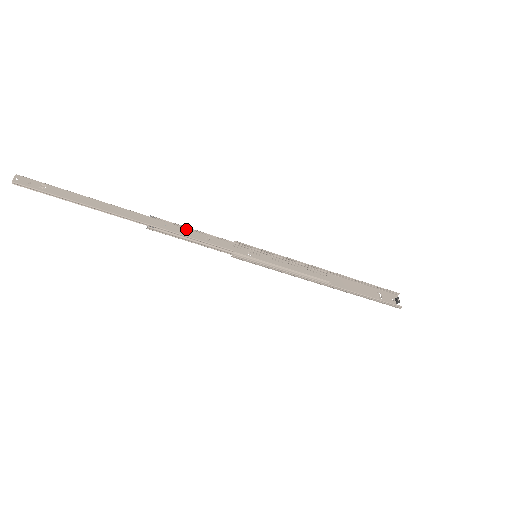
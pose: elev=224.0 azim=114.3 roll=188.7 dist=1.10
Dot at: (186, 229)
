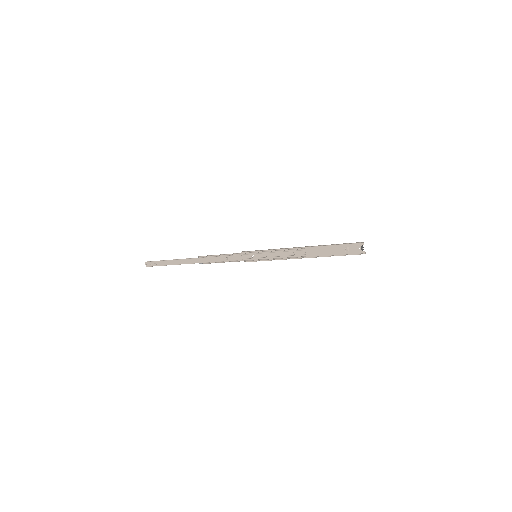
Dot at: (215, 258)
